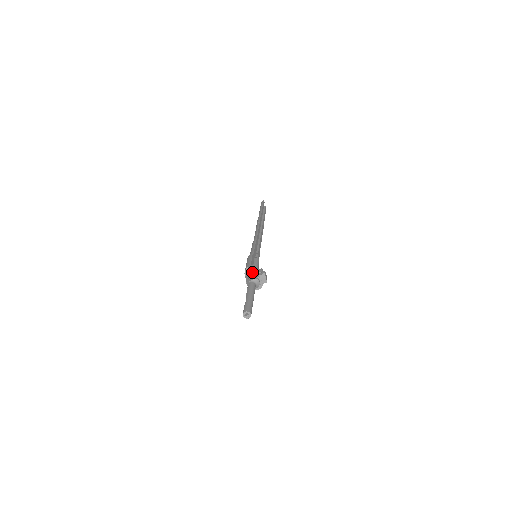
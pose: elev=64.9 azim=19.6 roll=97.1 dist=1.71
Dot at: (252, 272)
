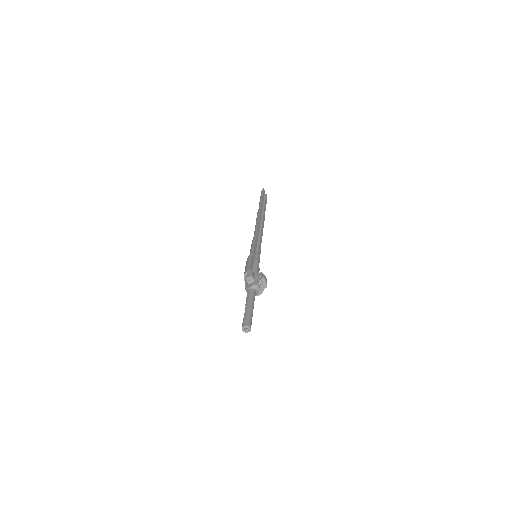
Dot at: (251, 278)
